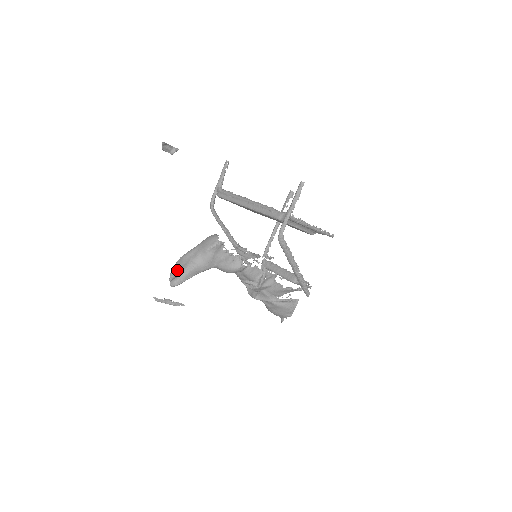
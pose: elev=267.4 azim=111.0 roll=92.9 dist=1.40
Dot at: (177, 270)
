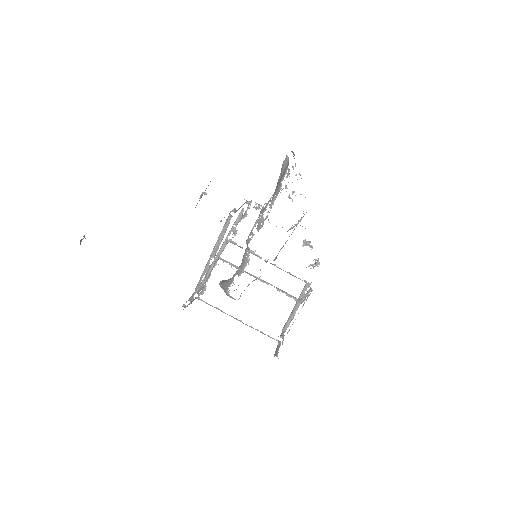
Dot at: occluded
